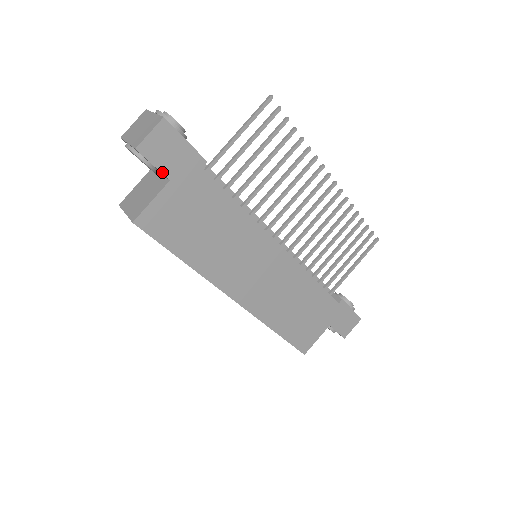
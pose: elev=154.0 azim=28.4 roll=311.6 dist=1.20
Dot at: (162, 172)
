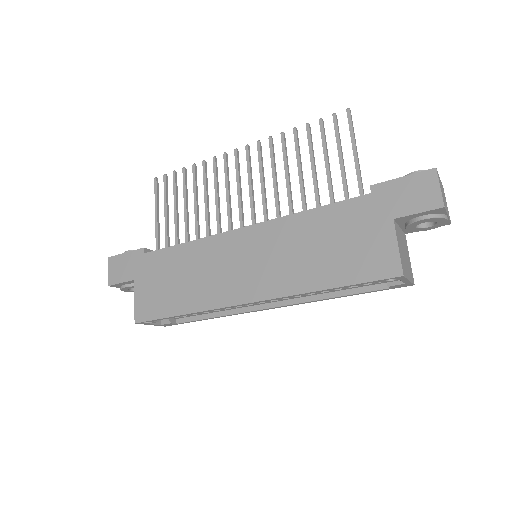
Dot at: (128, 281)
